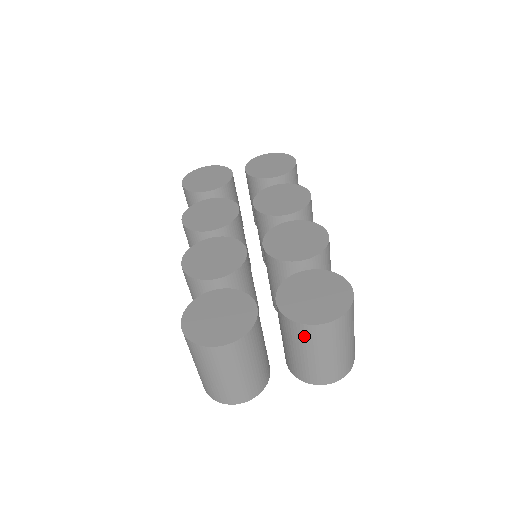
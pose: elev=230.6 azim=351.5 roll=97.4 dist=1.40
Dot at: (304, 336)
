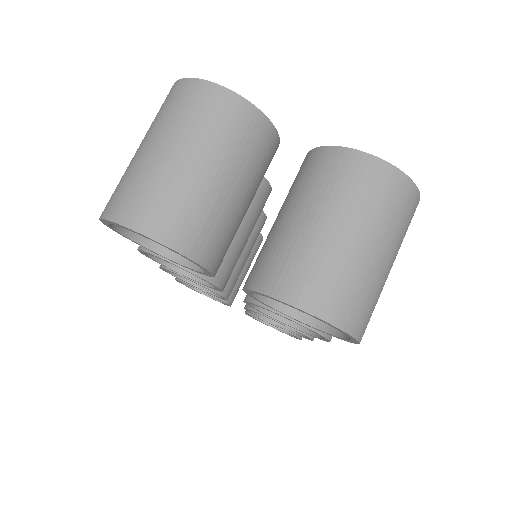
Dot at: (333, 173)
